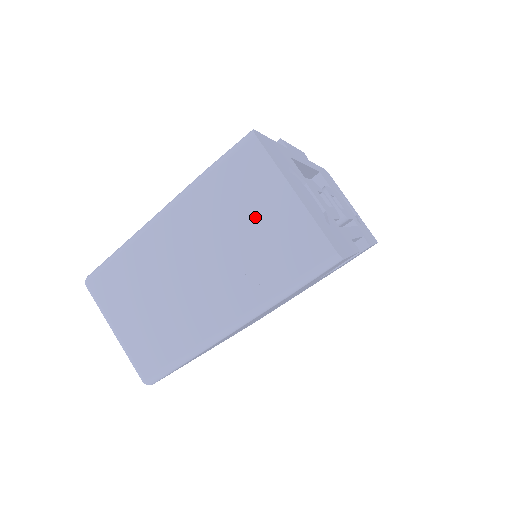
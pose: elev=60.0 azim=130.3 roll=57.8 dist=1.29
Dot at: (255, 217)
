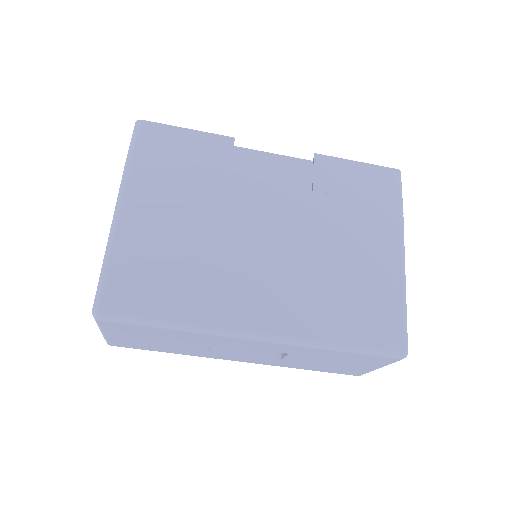
Dot at: occluded
